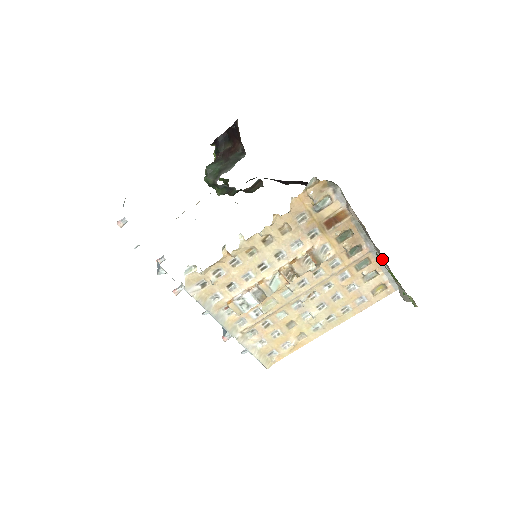
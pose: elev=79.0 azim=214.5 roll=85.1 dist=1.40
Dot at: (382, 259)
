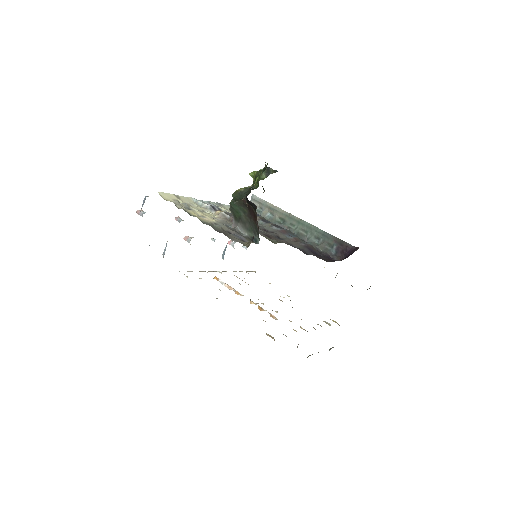
Dot at: occluded
